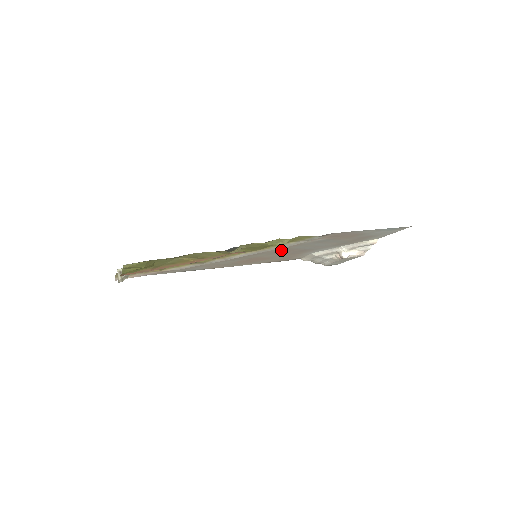
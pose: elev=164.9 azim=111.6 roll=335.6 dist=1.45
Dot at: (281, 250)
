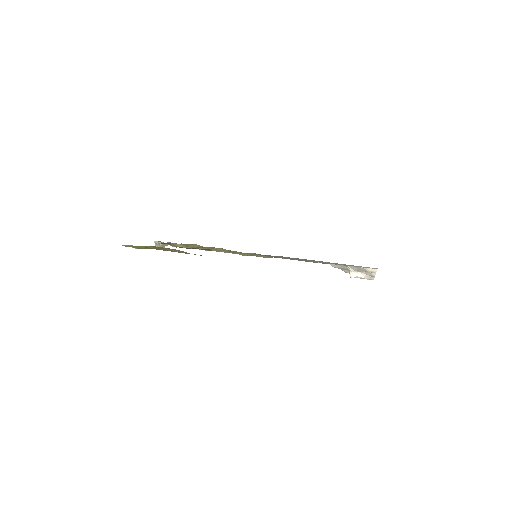
Dot at: occluded
